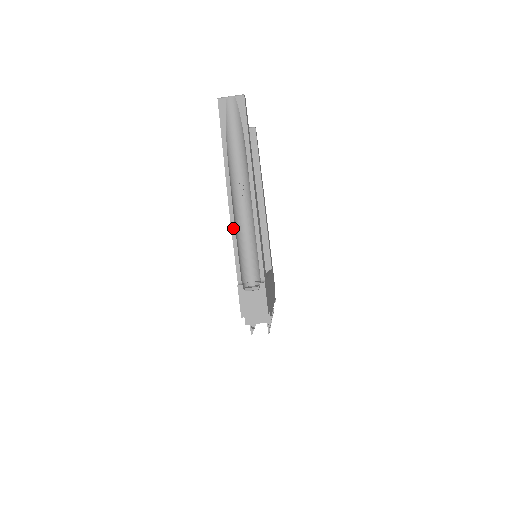
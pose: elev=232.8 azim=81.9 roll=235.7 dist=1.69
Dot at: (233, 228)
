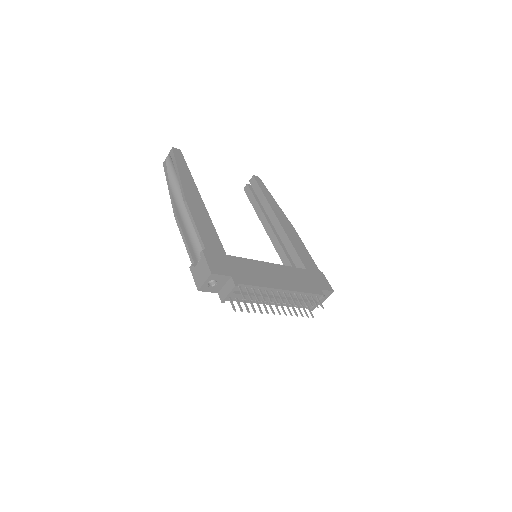
Dot at: (180, 229)
